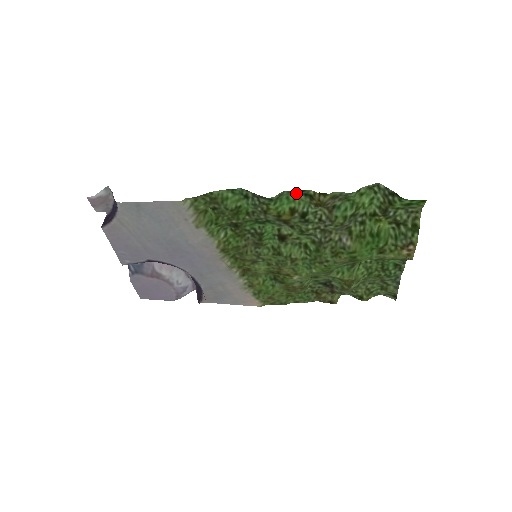
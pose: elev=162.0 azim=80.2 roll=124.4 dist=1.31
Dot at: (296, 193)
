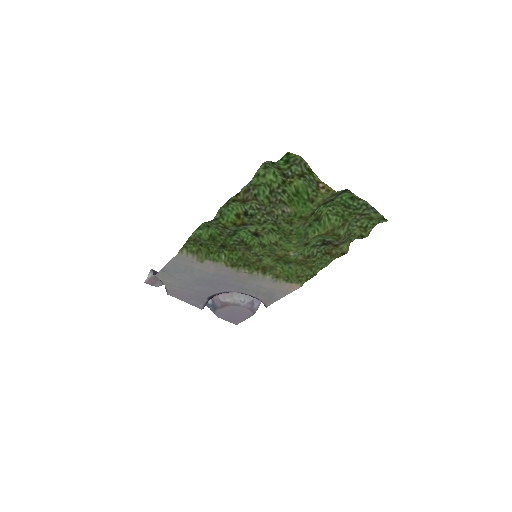
Dot at: (228, 204)
